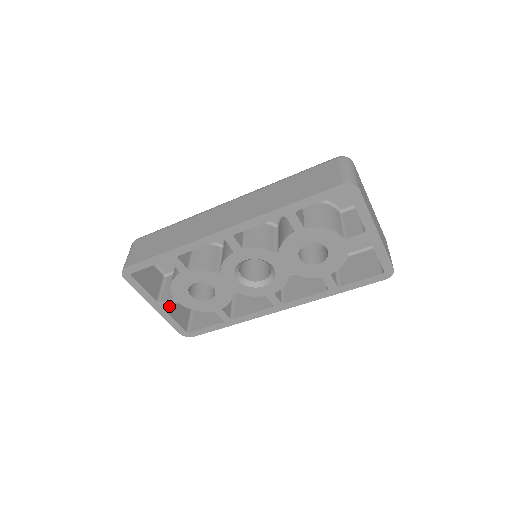
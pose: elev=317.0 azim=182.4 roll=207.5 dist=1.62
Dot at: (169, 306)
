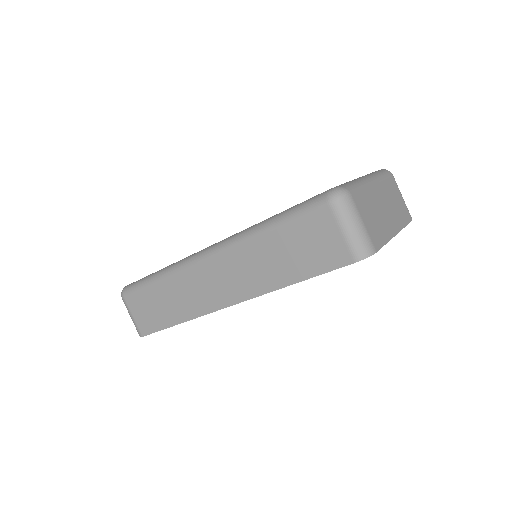
Dot at: occluded
